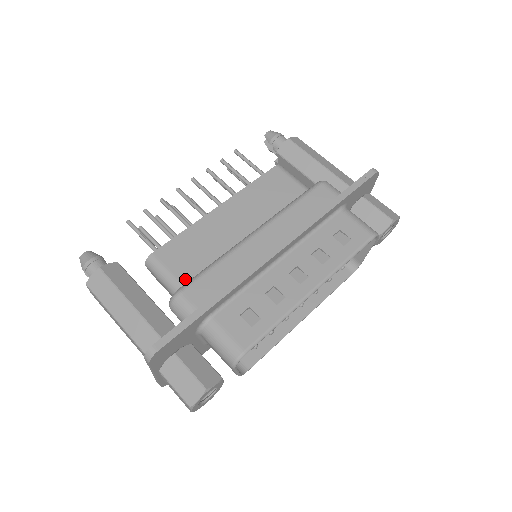
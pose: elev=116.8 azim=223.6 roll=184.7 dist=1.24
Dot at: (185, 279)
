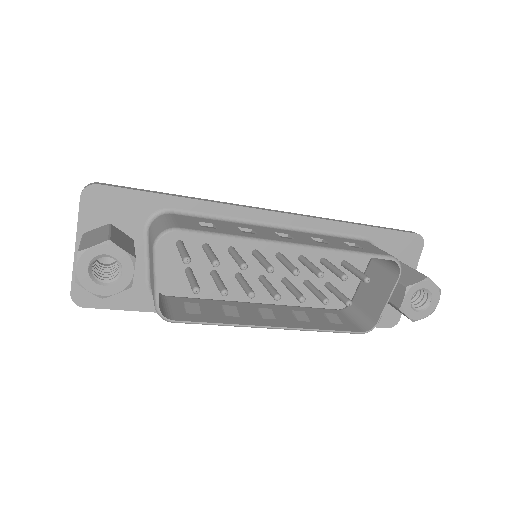
Dot at: occluded
